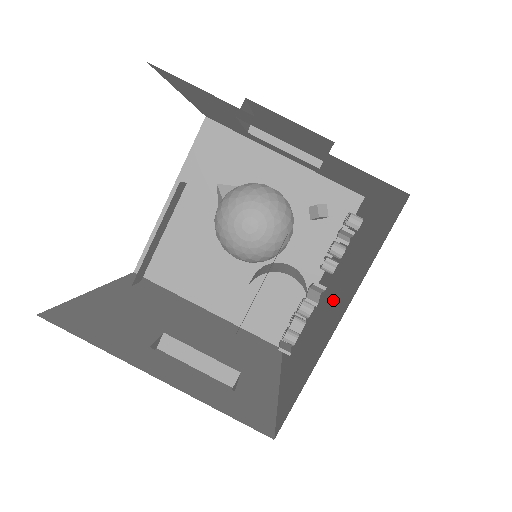
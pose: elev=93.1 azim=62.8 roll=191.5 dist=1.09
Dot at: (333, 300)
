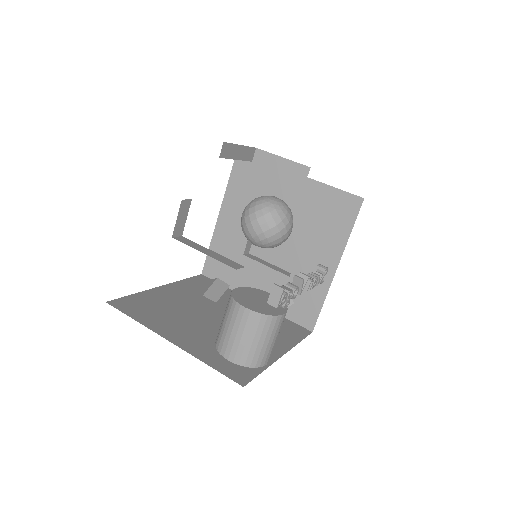
Dot at: occluded
